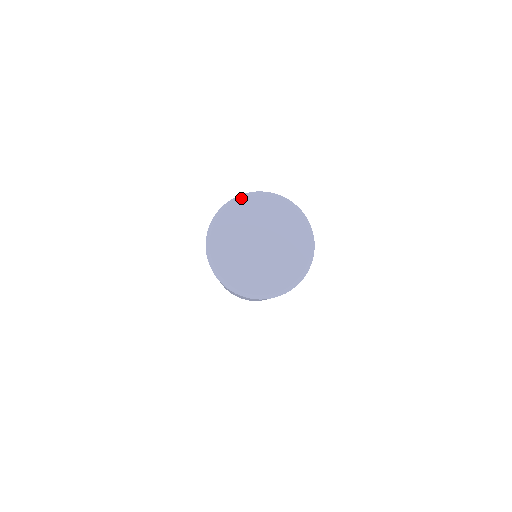
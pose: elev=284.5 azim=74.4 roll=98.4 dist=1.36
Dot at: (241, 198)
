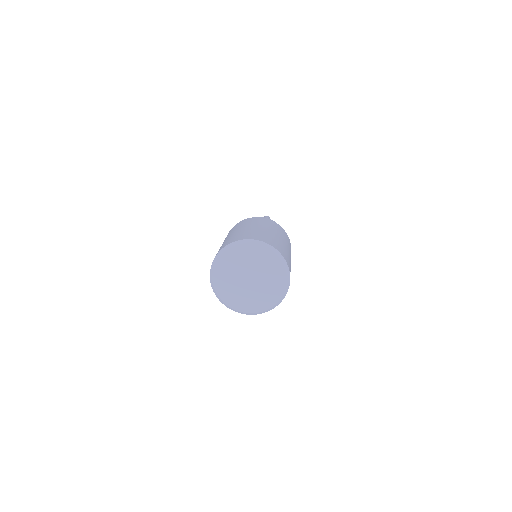
Dot at: (213, 269)
